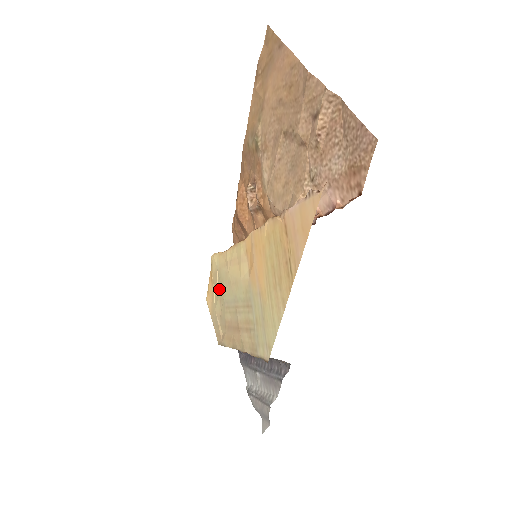
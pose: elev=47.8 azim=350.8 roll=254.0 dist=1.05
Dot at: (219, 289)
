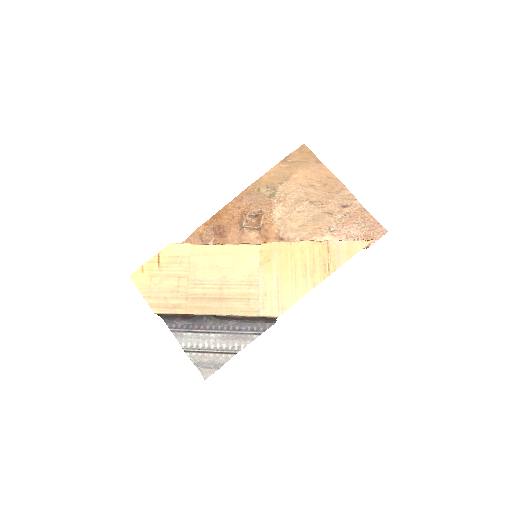
Dot at: (181, 270)
